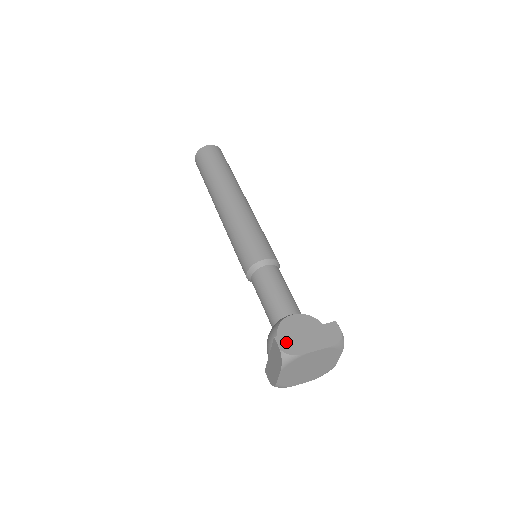
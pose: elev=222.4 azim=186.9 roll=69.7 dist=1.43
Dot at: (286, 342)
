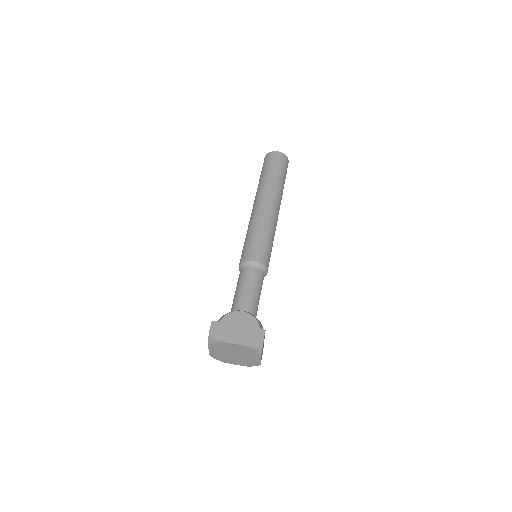
Dot at: (217, 328)
